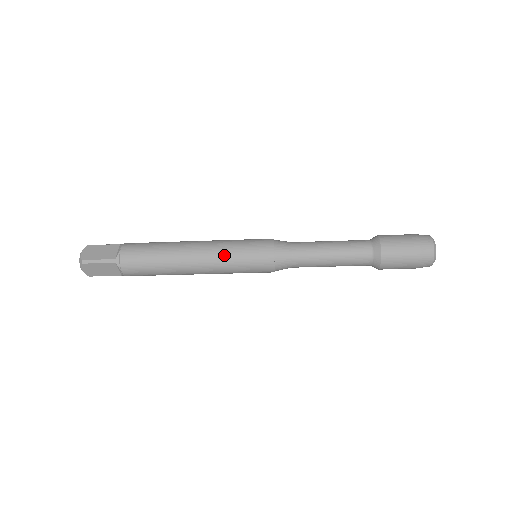
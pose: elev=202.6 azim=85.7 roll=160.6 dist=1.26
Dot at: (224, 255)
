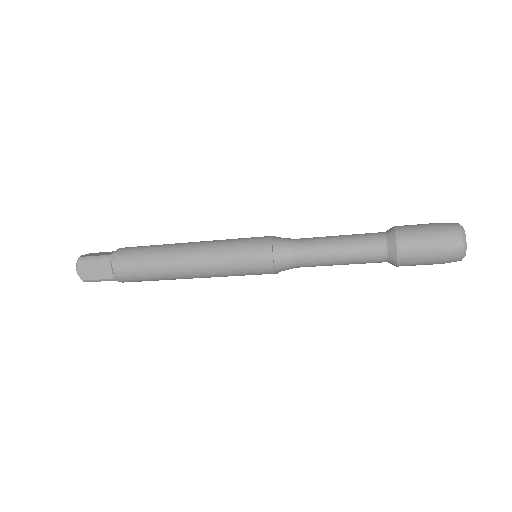
Dot at: (221, 272)
